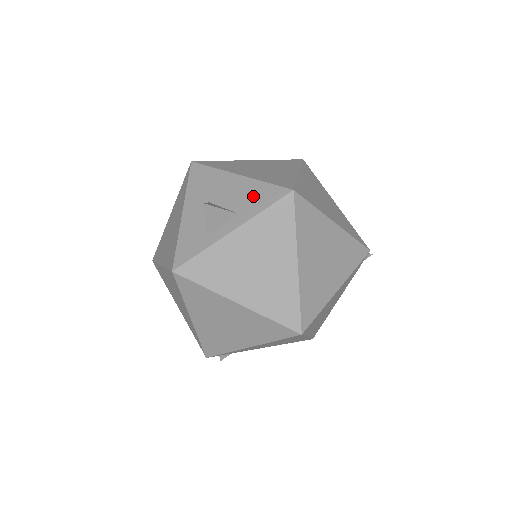
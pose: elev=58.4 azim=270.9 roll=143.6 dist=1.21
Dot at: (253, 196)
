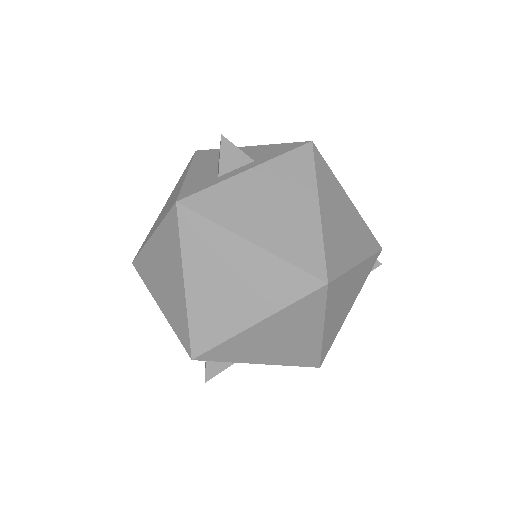
Dot at: (268, 151)
